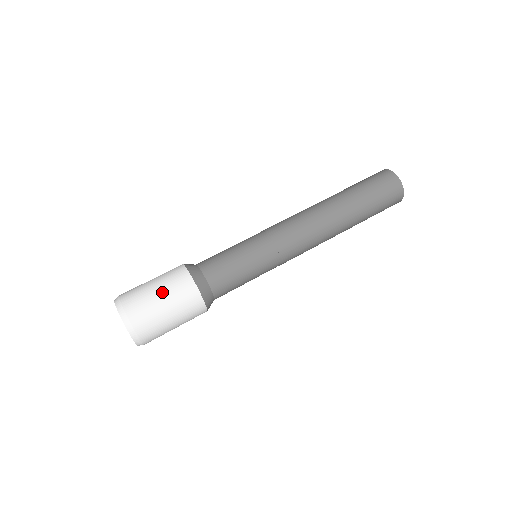
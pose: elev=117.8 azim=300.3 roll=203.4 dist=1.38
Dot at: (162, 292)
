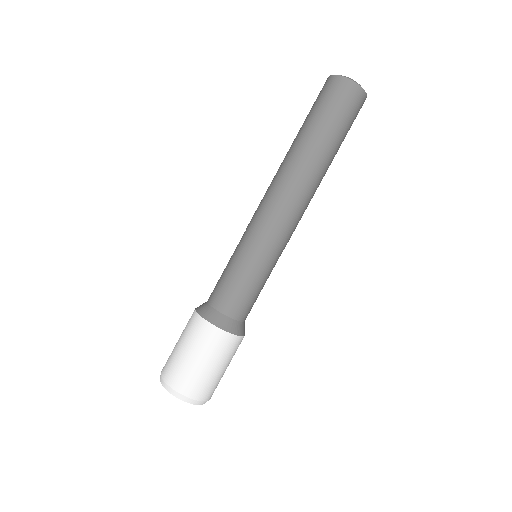
Dot at: (225, 366)
